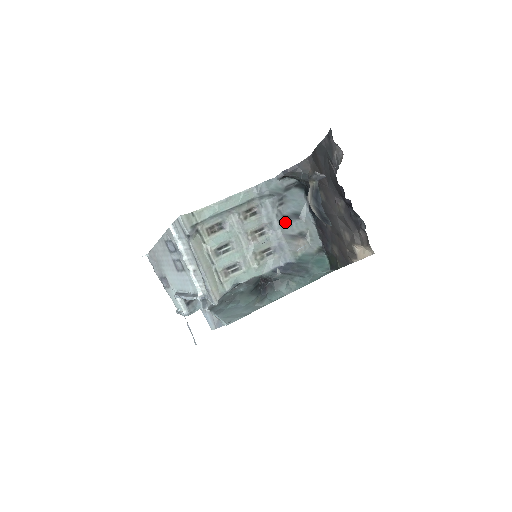
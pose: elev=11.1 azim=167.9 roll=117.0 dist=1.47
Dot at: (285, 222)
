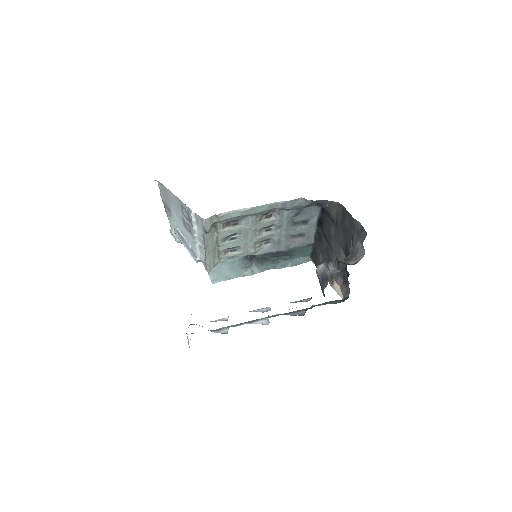
Dot at: (292, 226)
